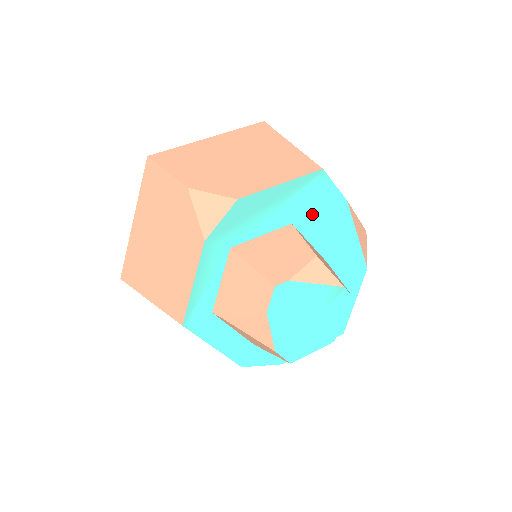
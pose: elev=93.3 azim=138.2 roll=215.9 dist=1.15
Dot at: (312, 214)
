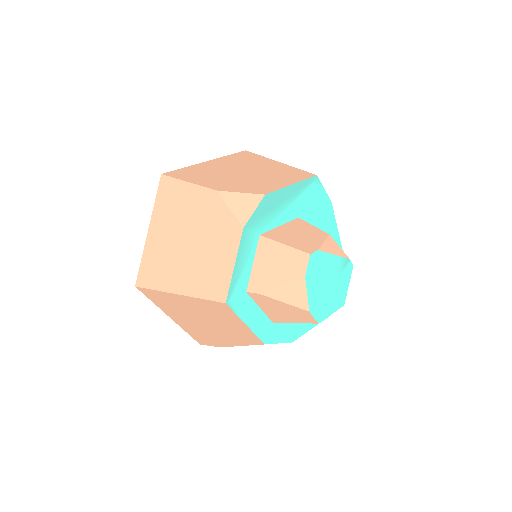
Dot at: (310, 211)
